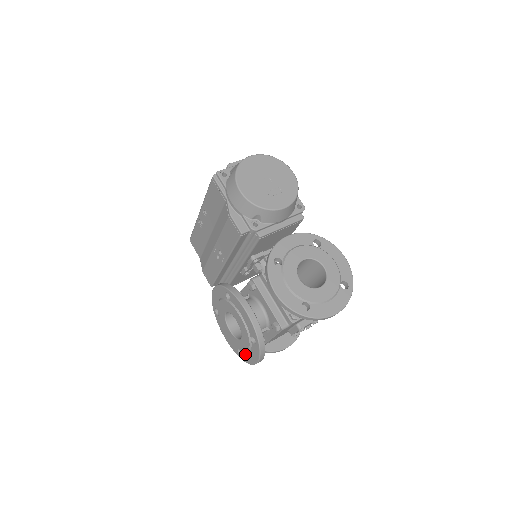
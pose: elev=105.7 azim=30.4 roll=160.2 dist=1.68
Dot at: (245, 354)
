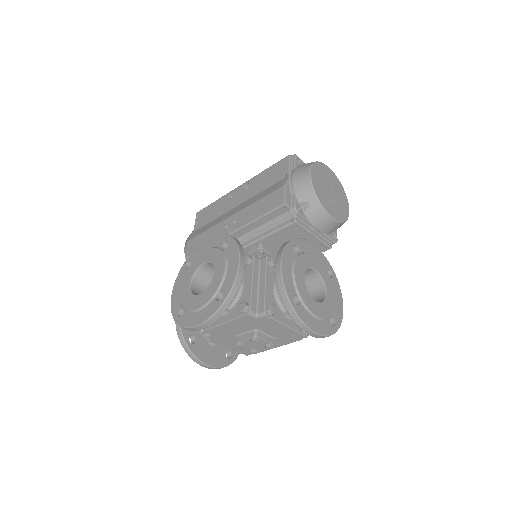
Dot at: (189, 314)
